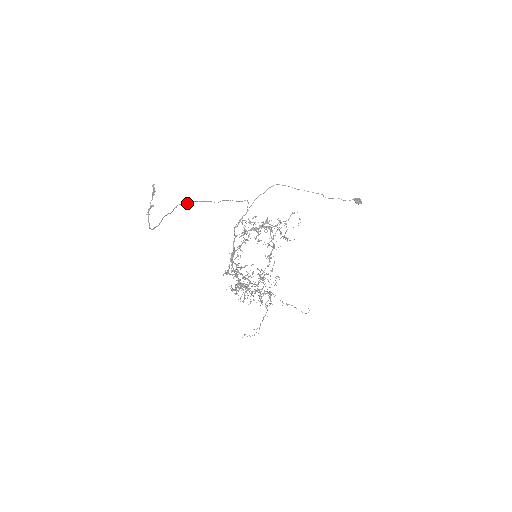
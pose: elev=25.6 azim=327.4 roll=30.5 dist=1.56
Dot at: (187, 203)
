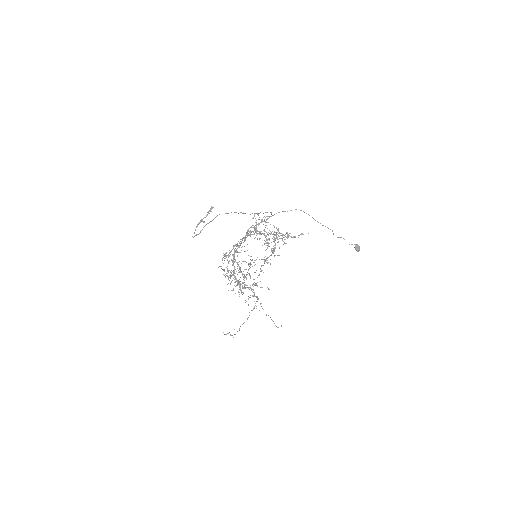
Dot at: (227, 213)
